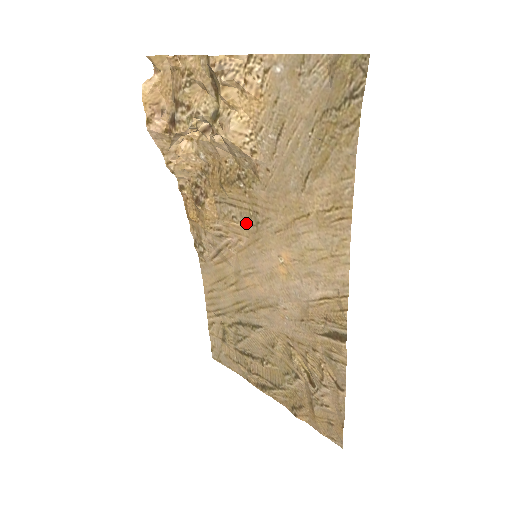
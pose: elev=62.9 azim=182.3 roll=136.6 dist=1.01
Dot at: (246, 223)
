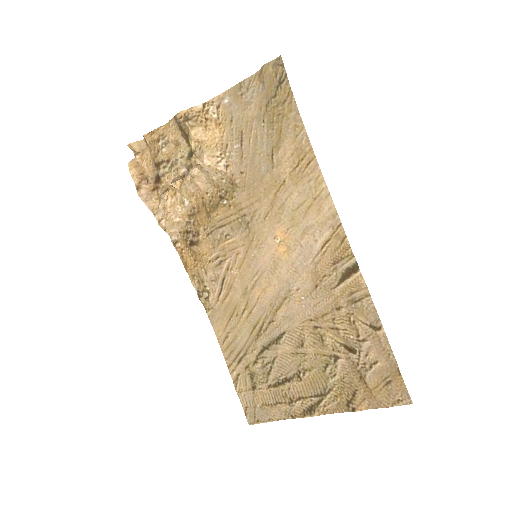
Dot at: (238, 233)
